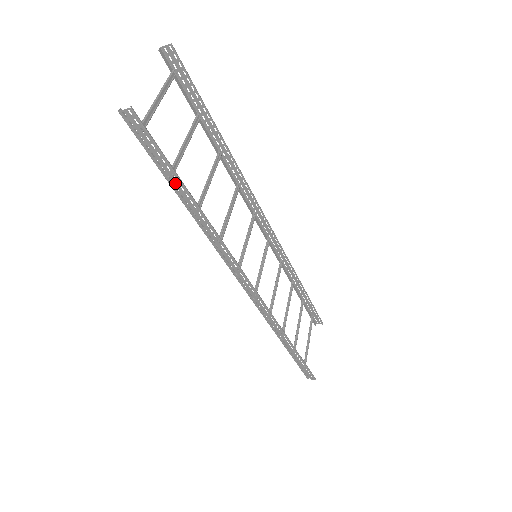
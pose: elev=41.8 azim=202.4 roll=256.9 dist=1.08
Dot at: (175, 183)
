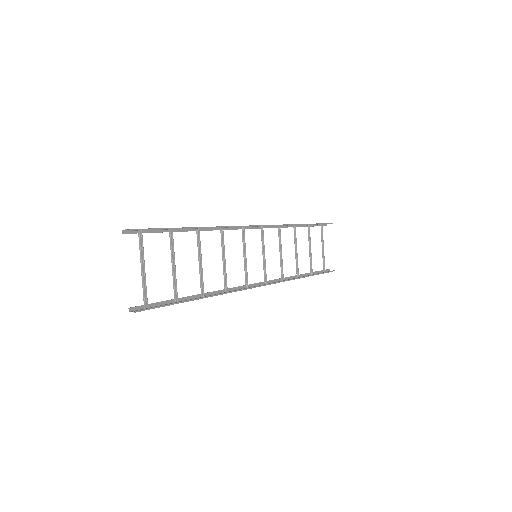
Dot at: (181, 302)
